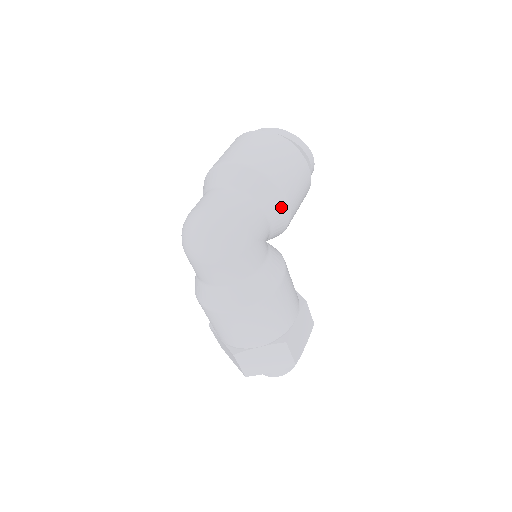
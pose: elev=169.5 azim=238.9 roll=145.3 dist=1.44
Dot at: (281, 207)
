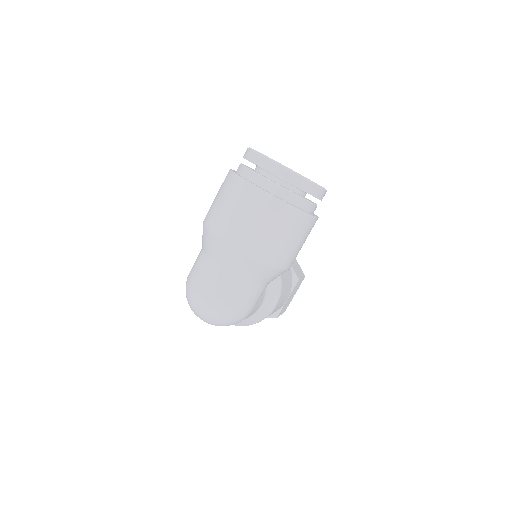
Dot at: (280, 274)
